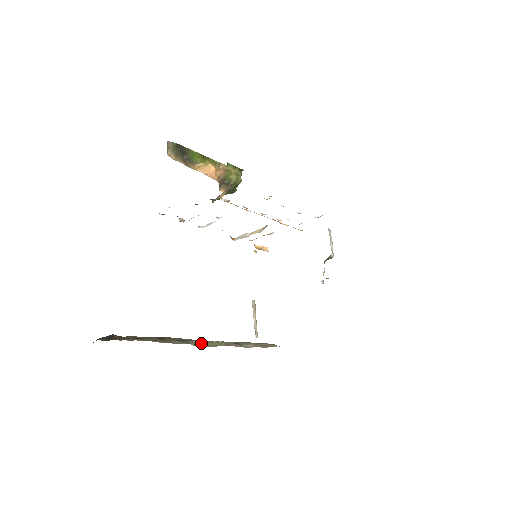
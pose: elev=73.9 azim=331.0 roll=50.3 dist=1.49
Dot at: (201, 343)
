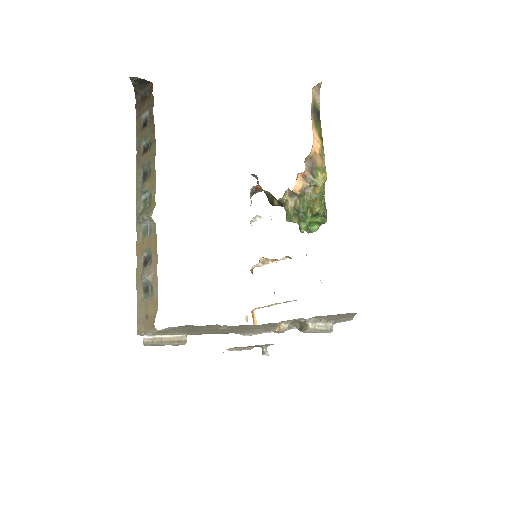
Dot at: (142, 209)
